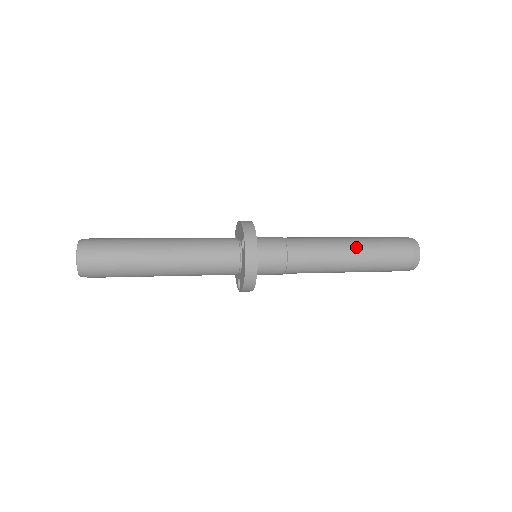
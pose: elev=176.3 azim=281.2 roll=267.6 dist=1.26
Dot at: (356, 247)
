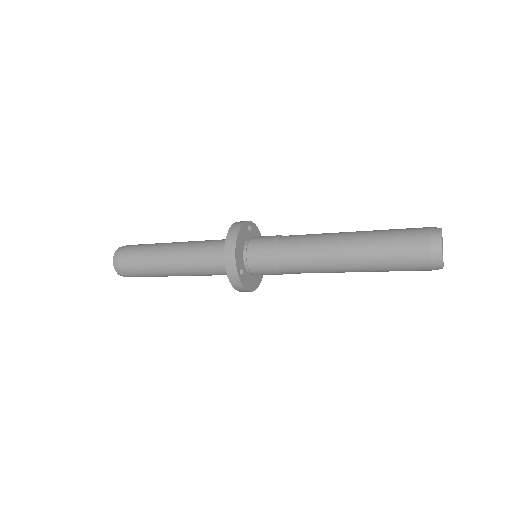
Dot at: (356, 231)
